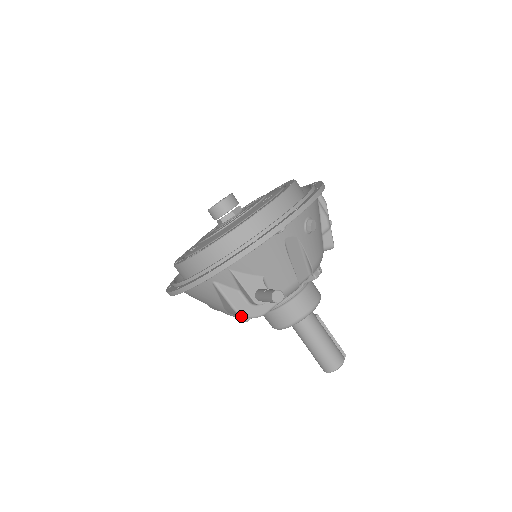
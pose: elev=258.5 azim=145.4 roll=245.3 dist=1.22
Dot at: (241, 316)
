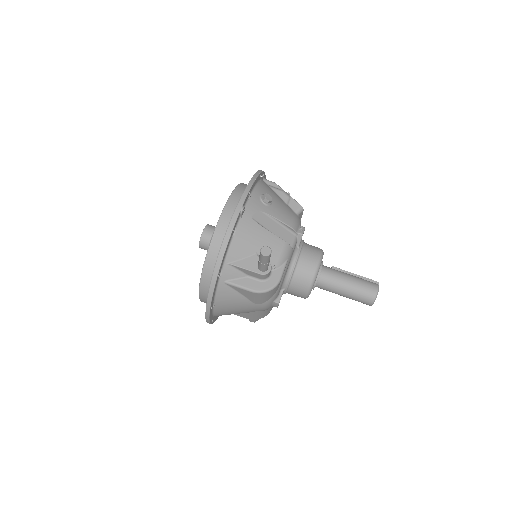
Dot at: (264, 295)
